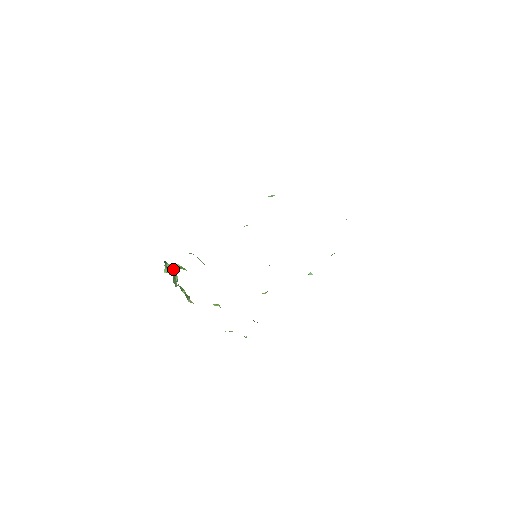
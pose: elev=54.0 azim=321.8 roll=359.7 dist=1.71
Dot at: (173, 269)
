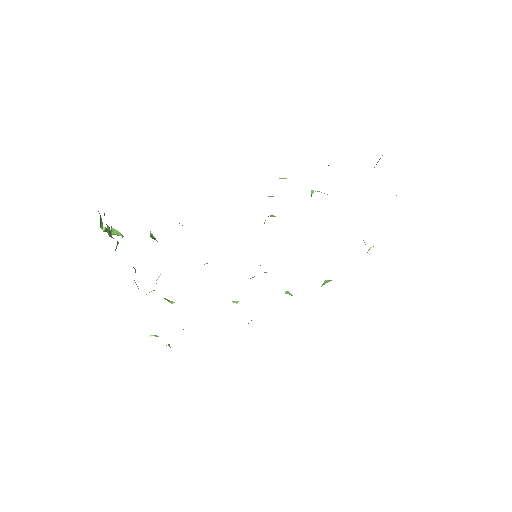
Dot at: occluded
